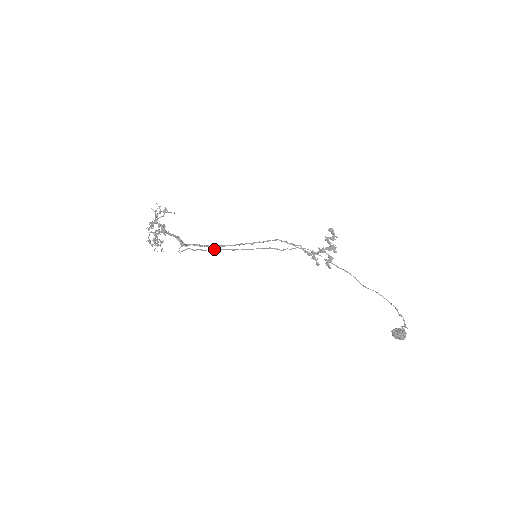
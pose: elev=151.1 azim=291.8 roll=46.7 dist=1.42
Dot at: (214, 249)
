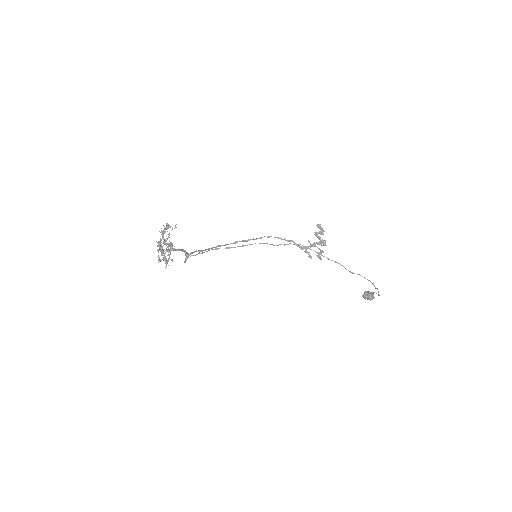
Dot at: (211, 249)
